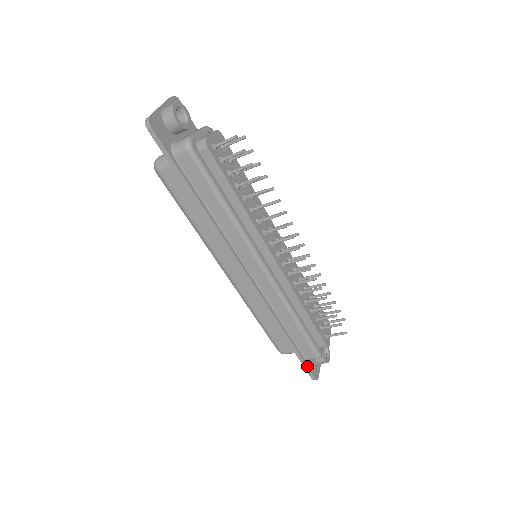
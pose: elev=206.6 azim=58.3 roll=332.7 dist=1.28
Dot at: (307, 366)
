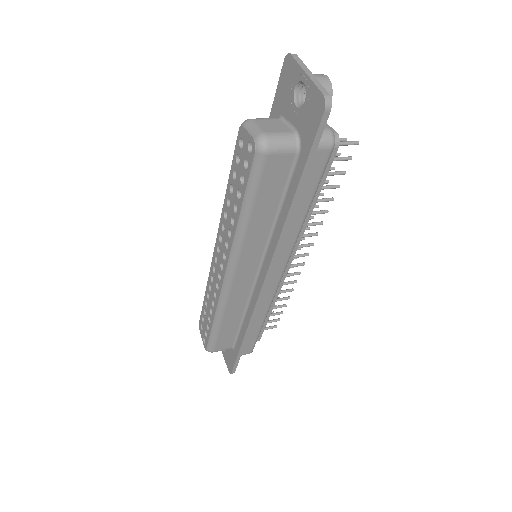
Dot at: (238, 362)
